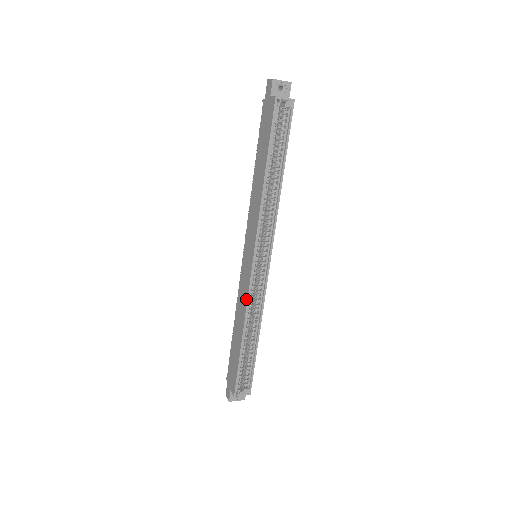
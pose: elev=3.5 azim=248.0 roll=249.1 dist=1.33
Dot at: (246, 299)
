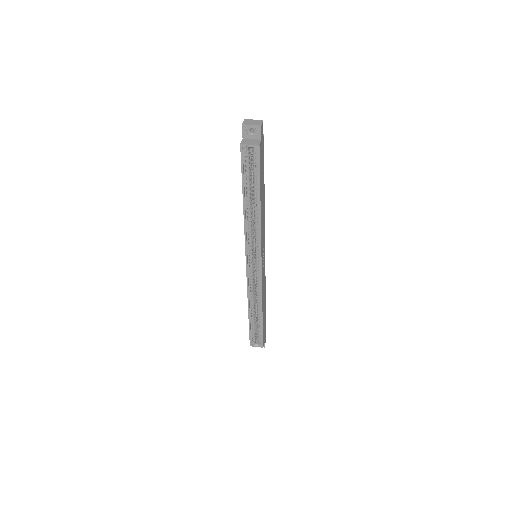
Dot at: (247, 287)
